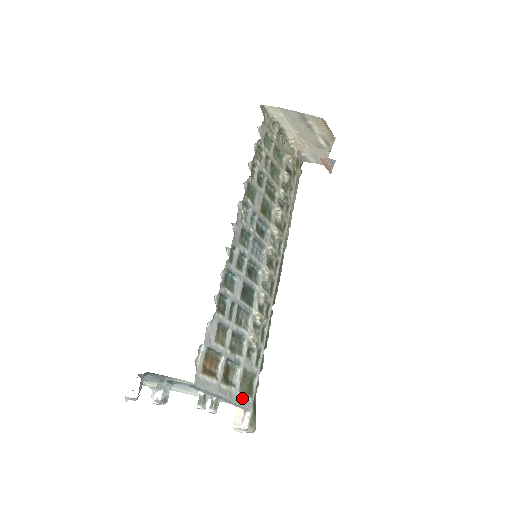
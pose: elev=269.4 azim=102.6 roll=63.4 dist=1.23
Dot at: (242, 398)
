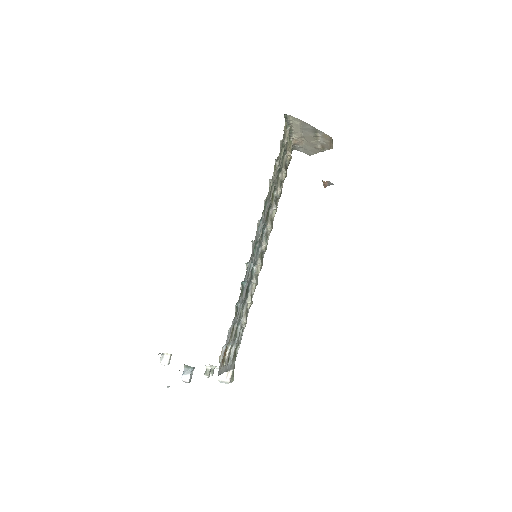
Dot at: (232, 364)
